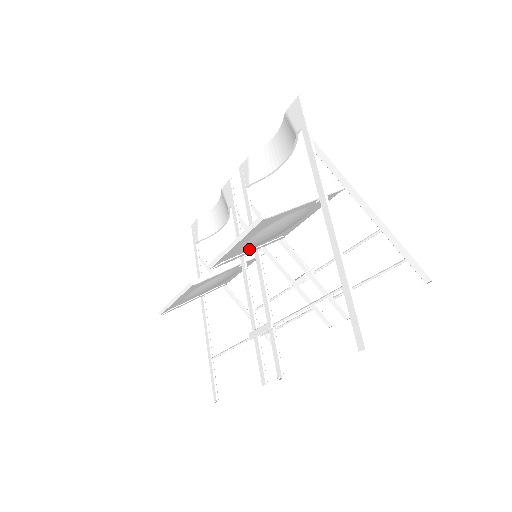
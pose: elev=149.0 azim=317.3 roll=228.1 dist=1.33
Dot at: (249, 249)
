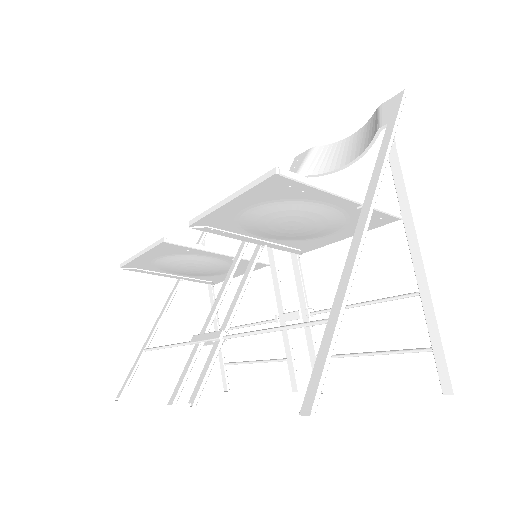
Dot at: (249, 234)
